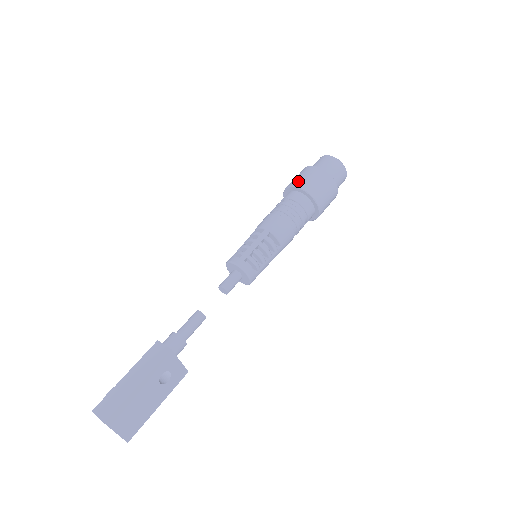
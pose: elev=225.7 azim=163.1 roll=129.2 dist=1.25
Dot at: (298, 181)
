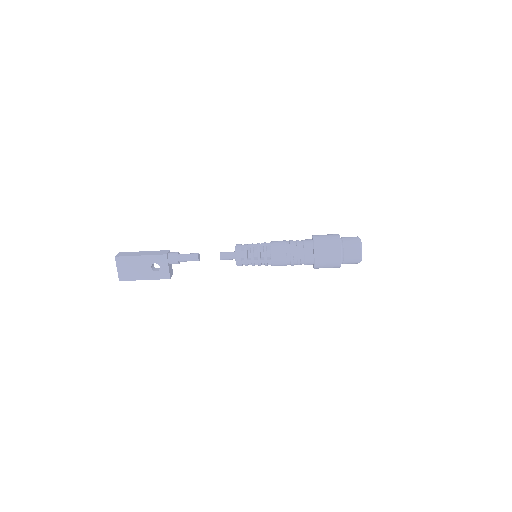
Dot at: (318, 235)
